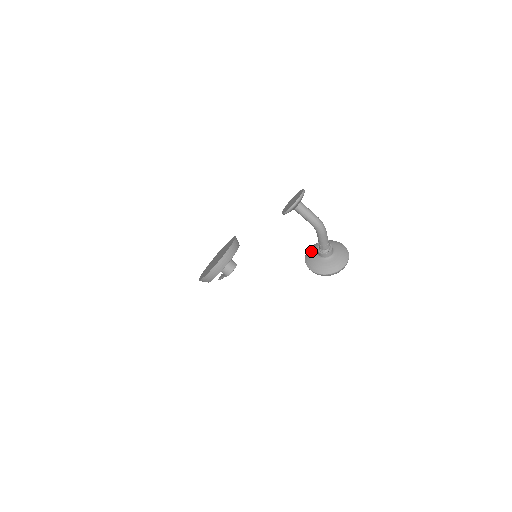
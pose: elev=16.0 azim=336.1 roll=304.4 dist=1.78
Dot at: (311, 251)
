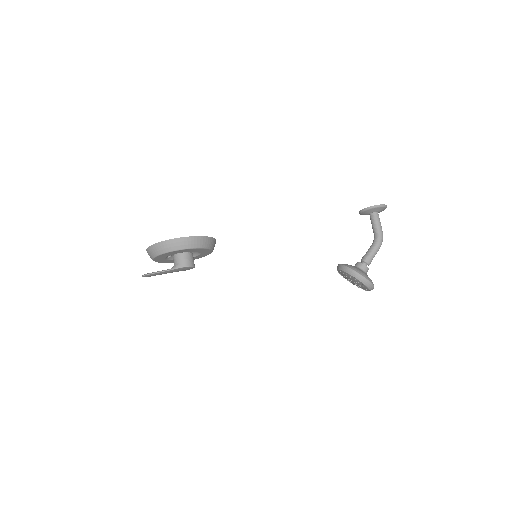
Dot at: occluded
